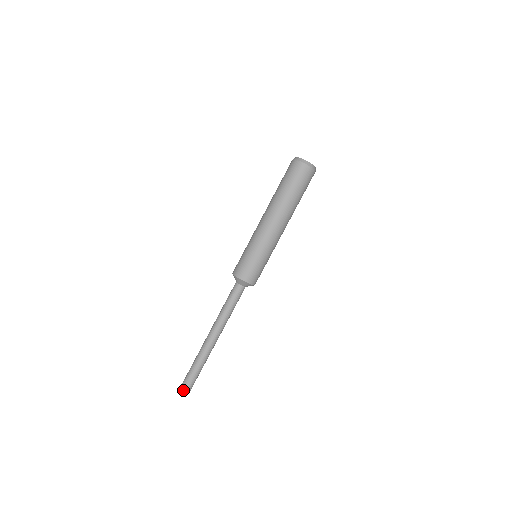
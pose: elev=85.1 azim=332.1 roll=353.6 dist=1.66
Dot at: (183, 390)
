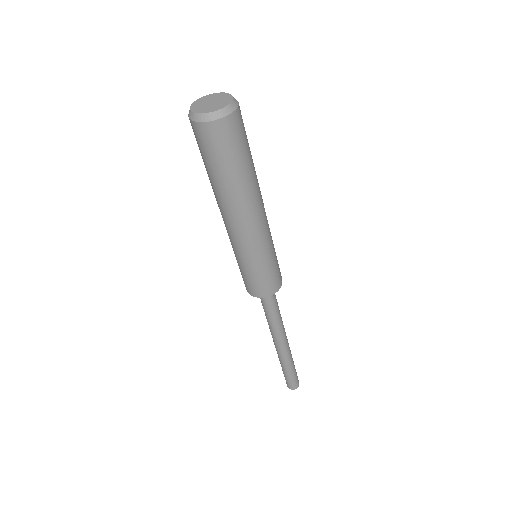
Dot at: (292, 388)
